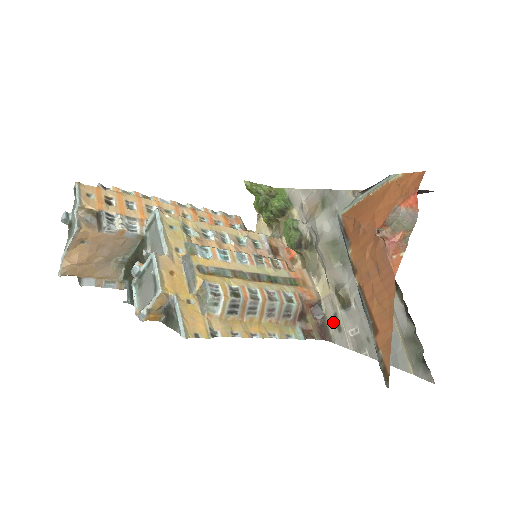
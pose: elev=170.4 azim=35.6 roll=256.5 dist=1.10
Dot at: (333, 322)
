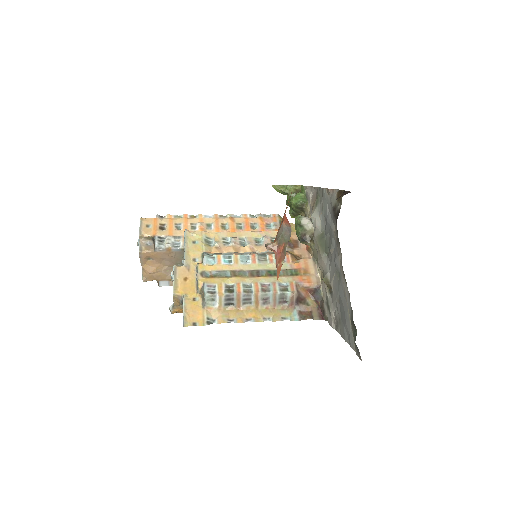
Dot at: (326, 304)
